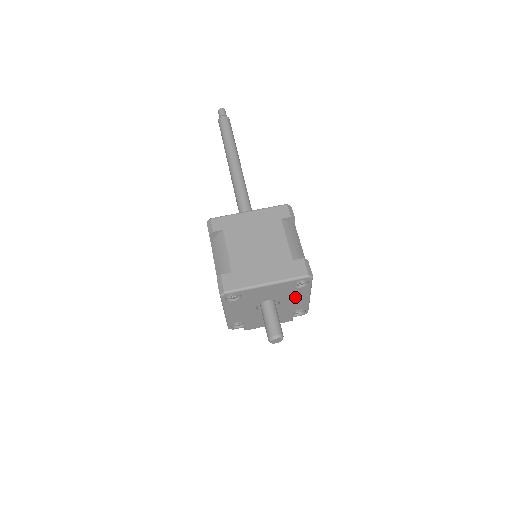
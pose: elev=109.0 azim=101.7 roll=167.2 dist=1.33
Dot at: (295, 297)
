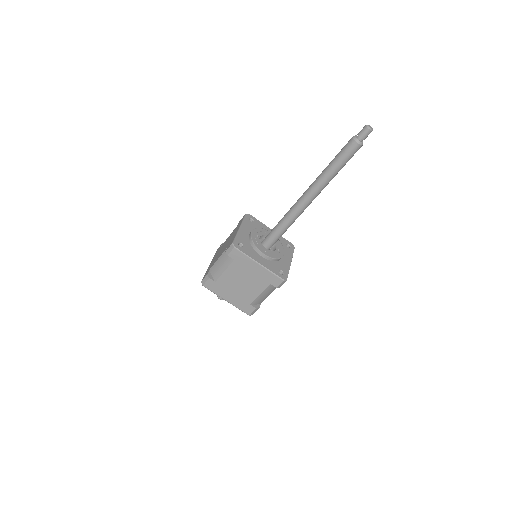
Dot at: occluded
